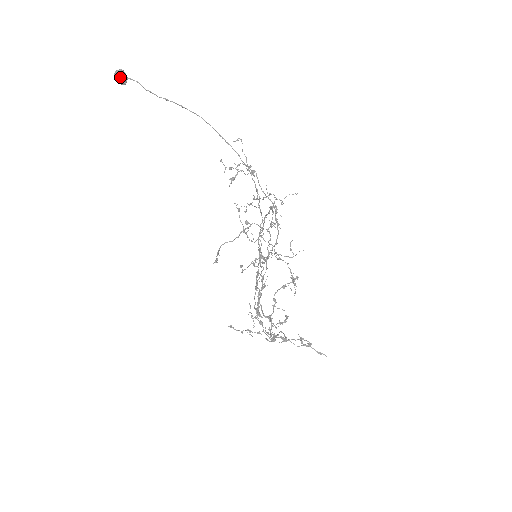
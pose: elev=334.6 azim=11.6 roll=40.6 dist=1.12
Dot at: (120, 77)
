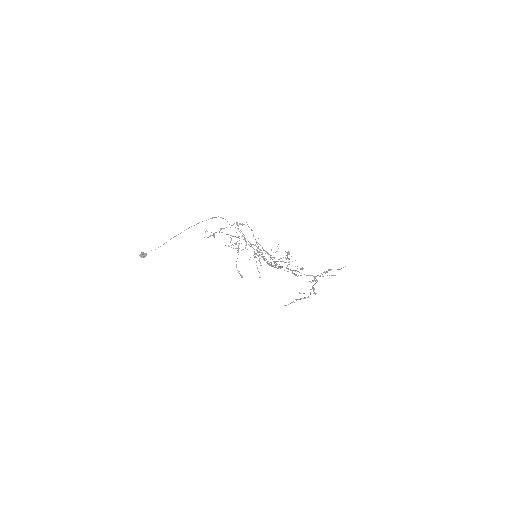
Dot at: (142, 253)
